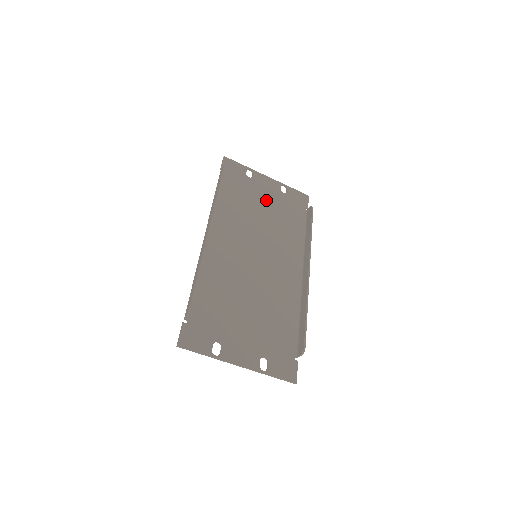
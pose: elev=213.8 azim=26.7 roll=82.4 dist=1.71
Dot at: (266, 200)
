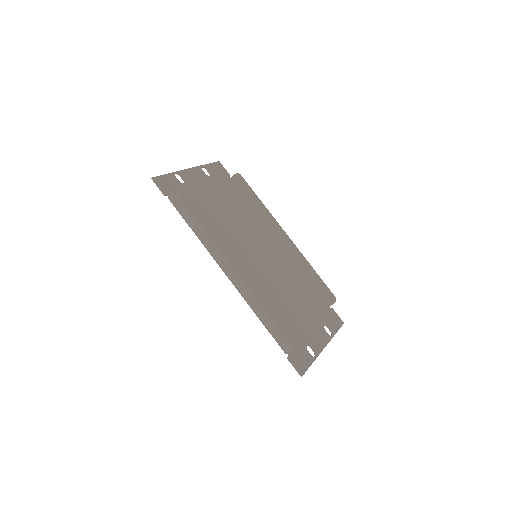
Dot at: (211, 195)
